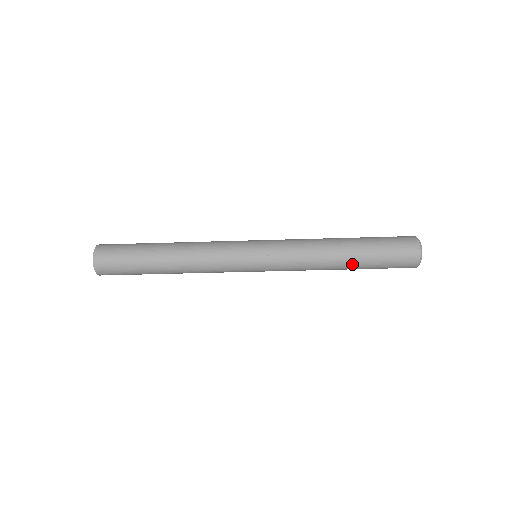
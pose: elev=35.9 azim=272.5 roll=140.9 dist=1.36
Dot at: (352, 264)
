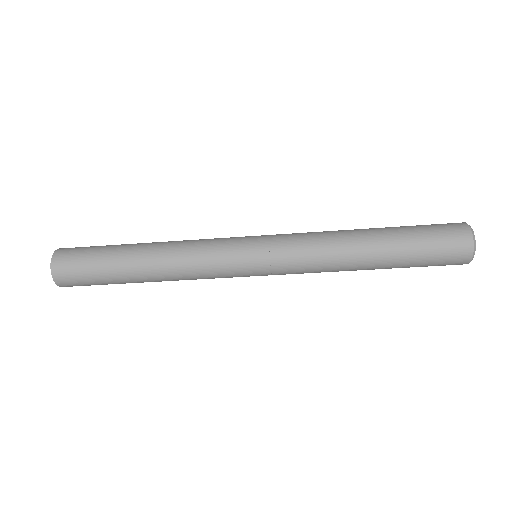
Dot at: occluded
